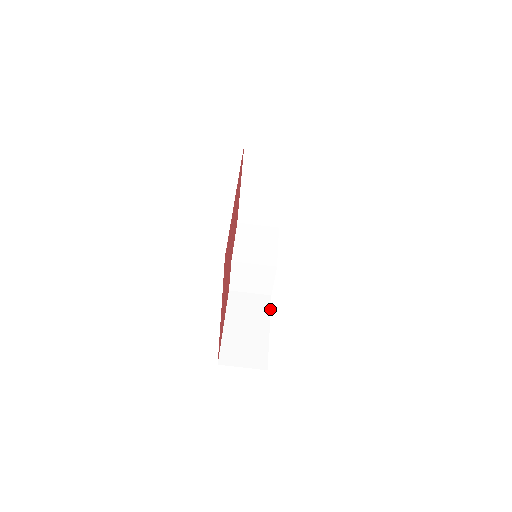
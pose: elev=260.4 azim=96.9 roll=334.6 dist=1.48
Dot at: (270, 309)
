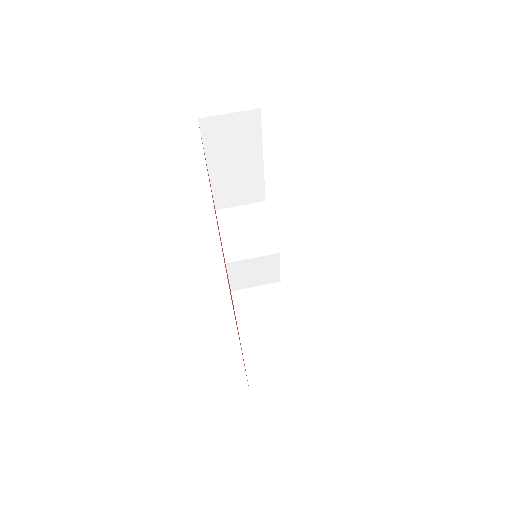
Dot at: (285, 300)
